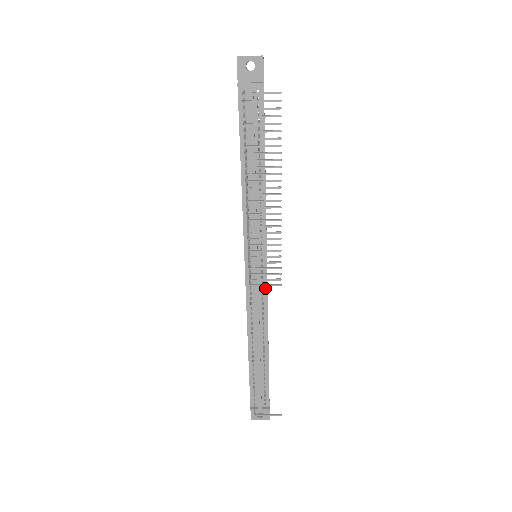
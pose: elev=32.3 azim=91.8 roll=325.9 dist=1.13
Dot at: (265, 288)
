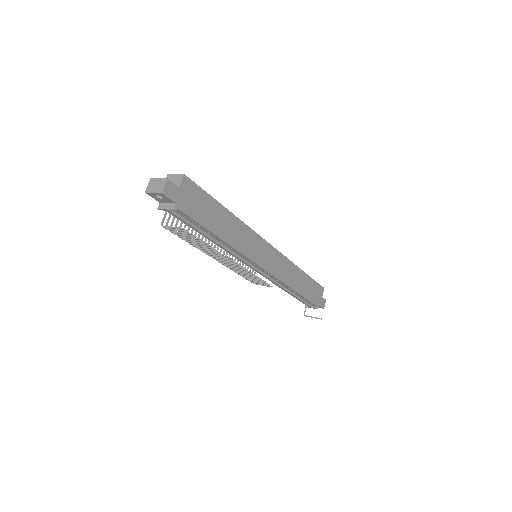
Dot at: (270, 274)
